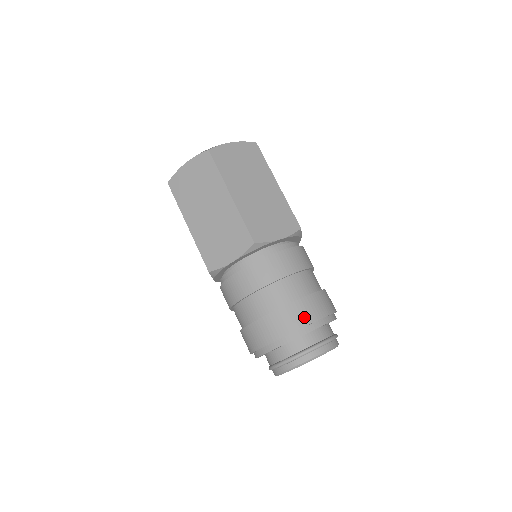
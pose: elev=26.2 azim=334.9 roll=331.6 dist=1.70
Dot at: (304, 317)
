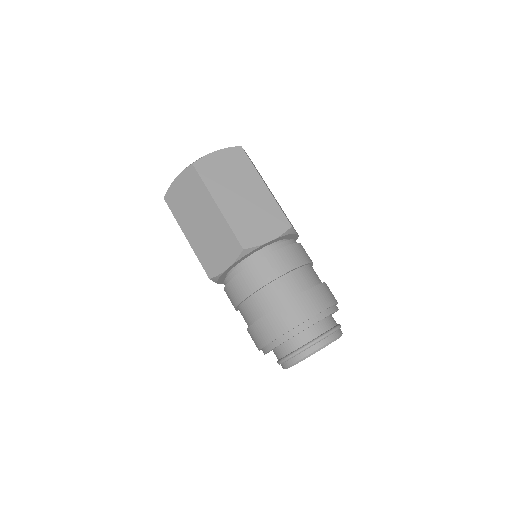
Dot at: (332, 297)
